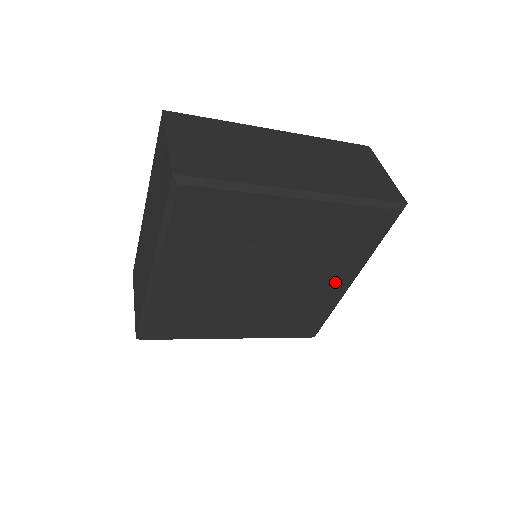
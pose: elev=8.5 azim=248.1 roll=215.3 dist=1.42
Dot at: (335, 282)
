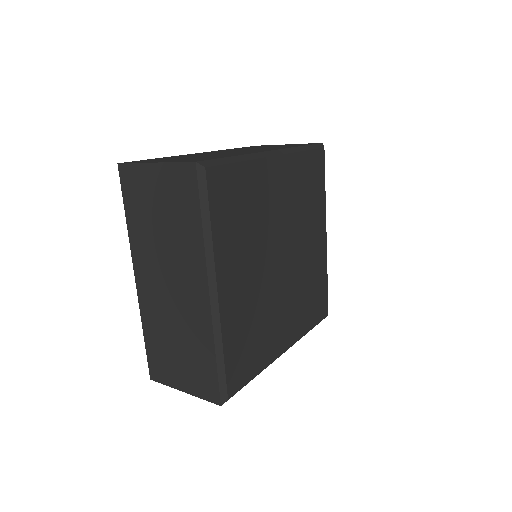
Dot at: (318, 240)
